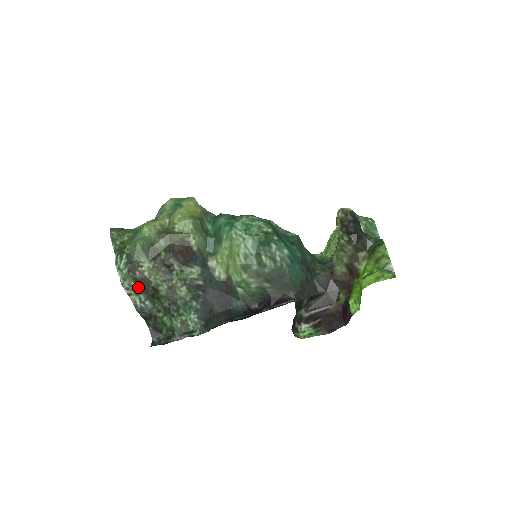
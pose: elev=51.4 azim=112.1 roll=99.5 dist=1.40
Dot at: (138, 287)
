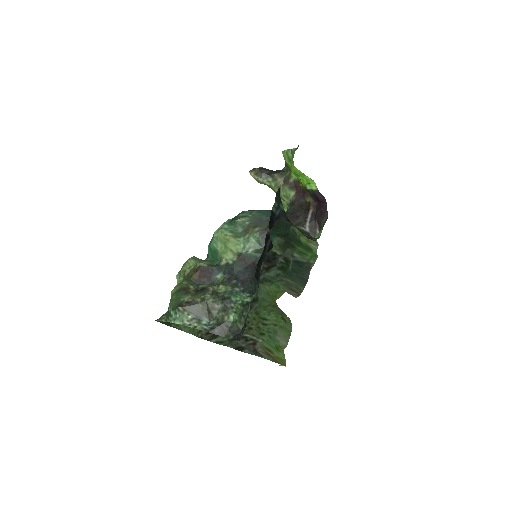
Dot at: (194, 315)
